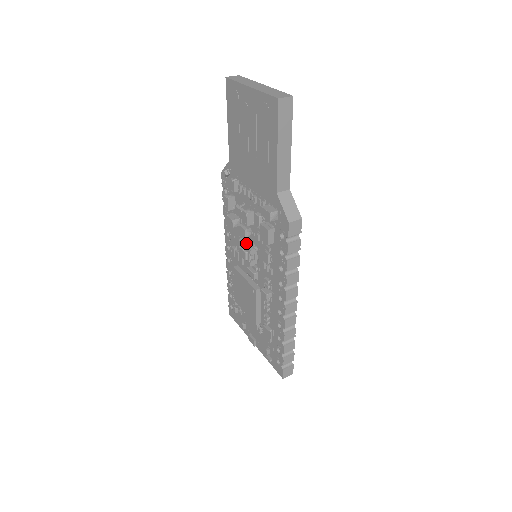
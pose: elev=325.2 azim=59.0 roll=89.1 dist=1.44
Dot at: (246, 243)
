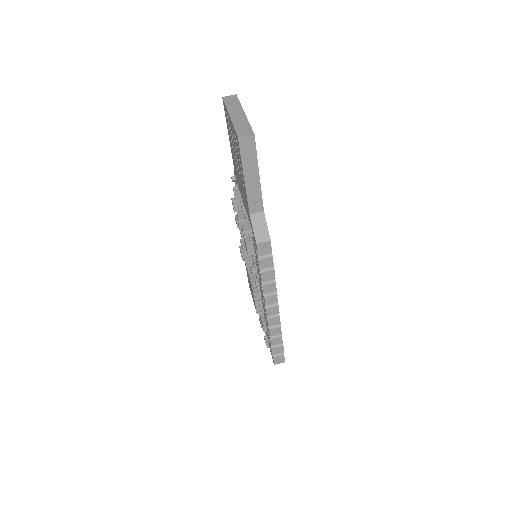
Dot at: (244, 245)
